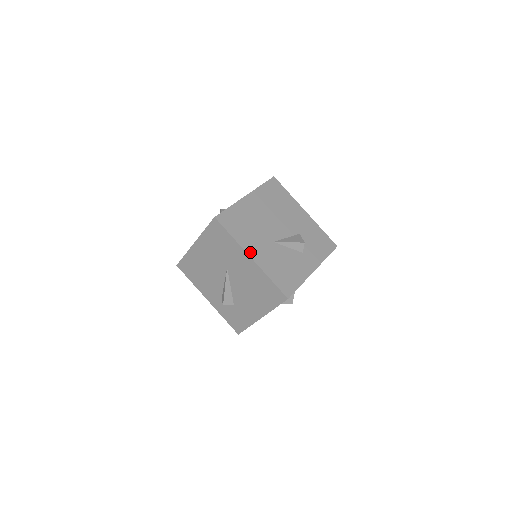
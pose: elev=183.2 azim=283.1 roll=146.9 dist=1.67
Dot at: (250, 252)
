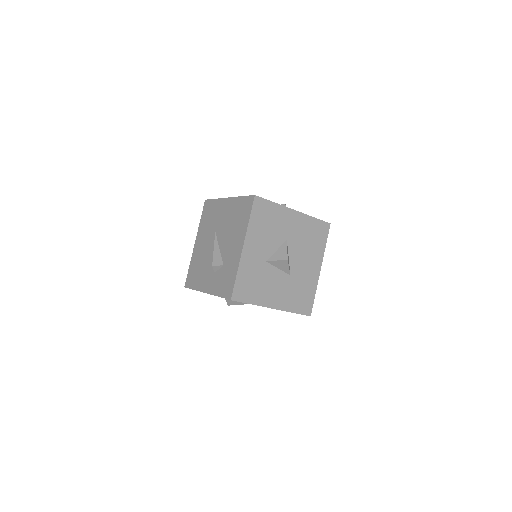
Dot at: occluded
